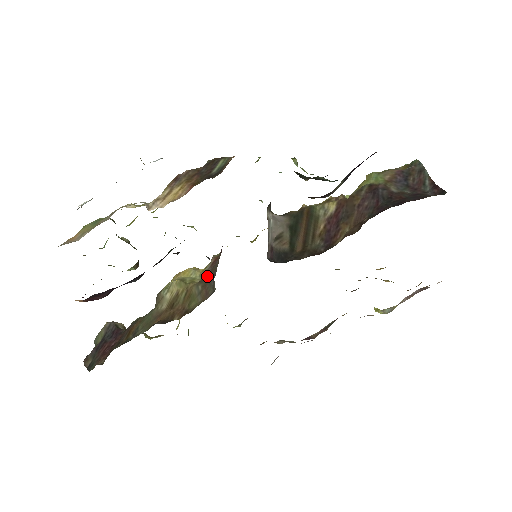
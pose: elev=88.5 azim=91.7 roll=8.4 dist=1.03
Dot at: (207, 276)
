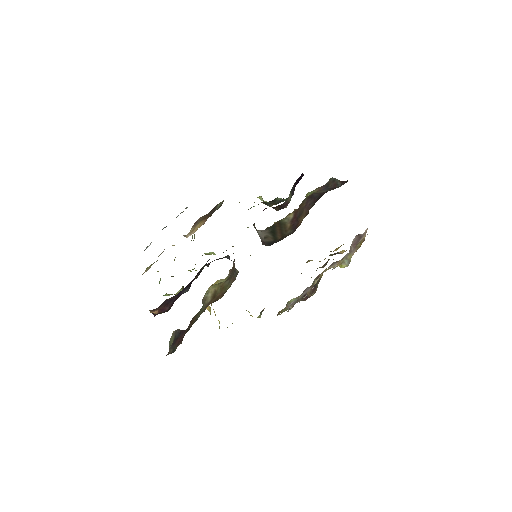
Dot at: (230, 275)
